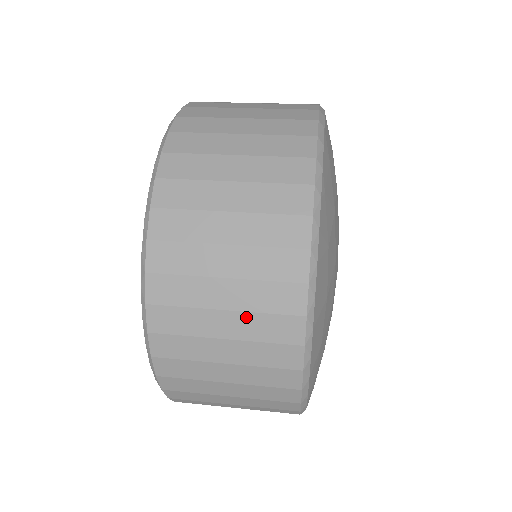
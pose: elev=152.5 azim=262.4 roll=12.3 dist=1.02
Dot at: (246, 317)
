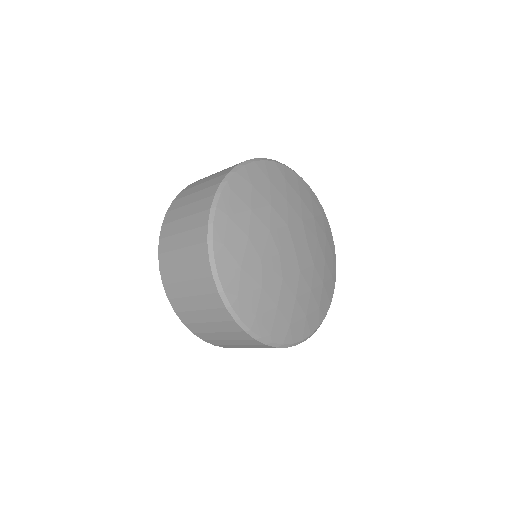
Dot at: occluded
